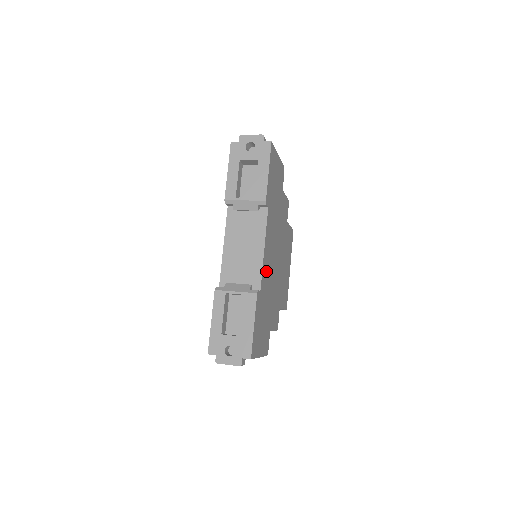
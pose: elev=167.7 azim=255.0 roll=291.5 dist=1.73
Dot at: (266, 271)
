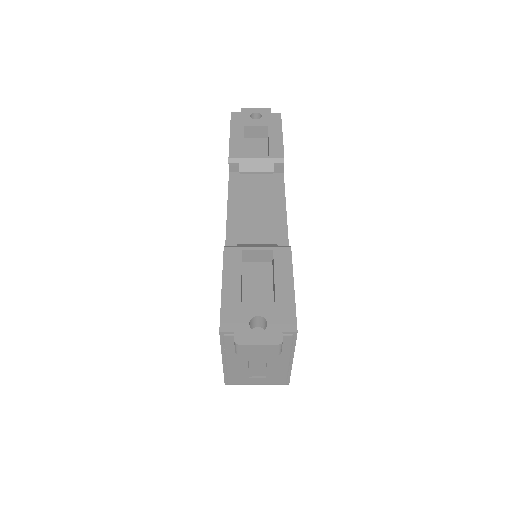
Dot at: occluded
